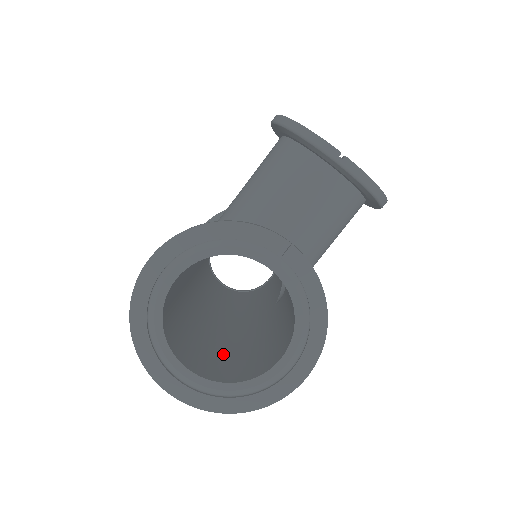
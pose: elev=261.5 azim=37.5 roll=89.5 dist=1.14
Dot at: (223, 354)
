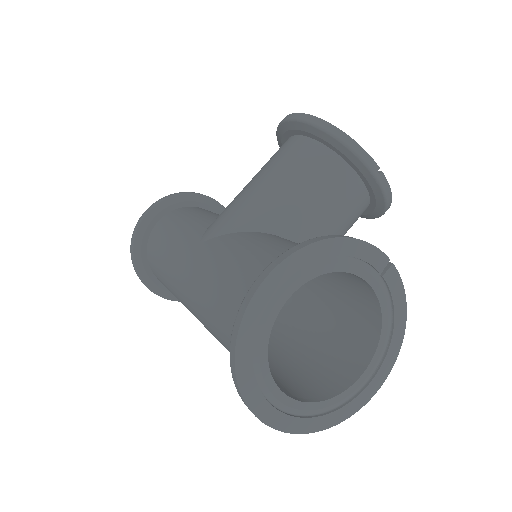
Dot at: occluded
